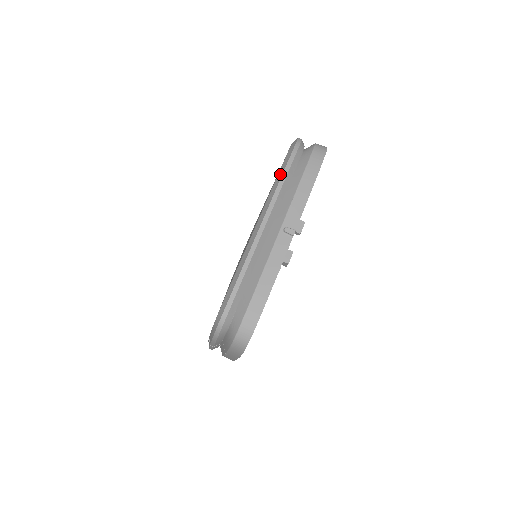
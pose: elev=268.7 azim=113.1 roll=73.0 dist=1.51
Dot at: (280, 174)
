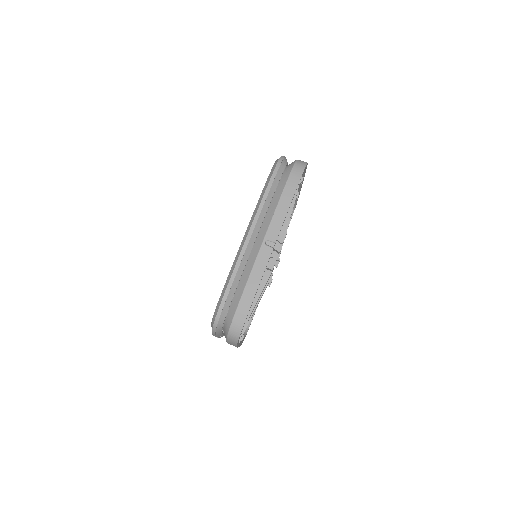
Dot at: (263, 193)
